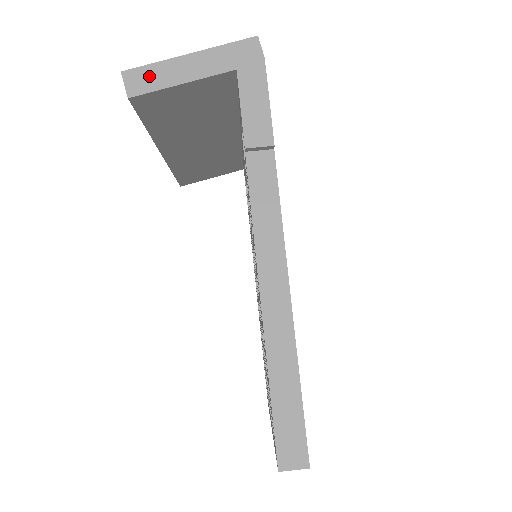
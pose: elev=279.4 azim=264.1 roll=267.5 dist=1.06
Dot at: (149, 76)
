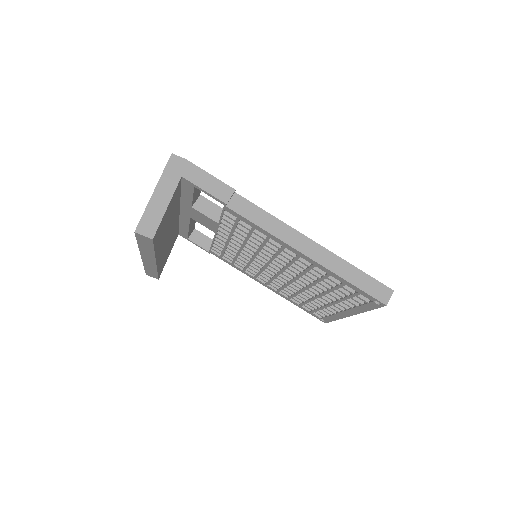
Dot at: (149, 220)
